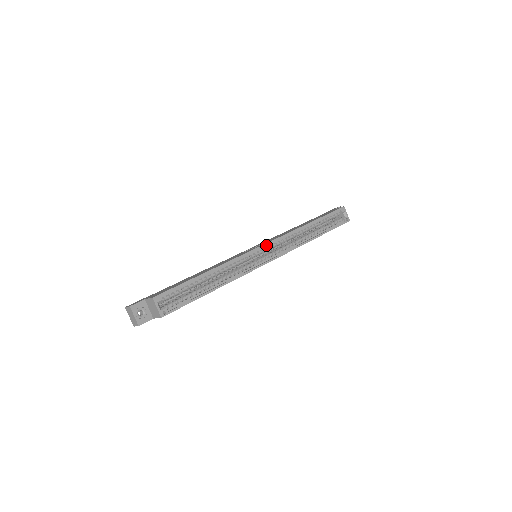
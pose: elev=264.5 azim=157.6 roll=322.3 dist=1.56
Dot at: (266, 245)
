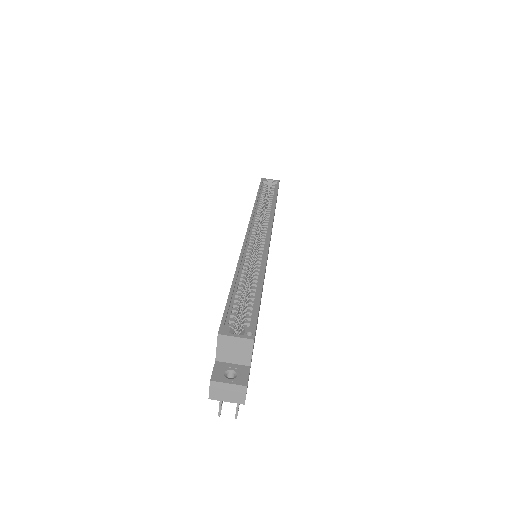
Dot at: (249, 231)
